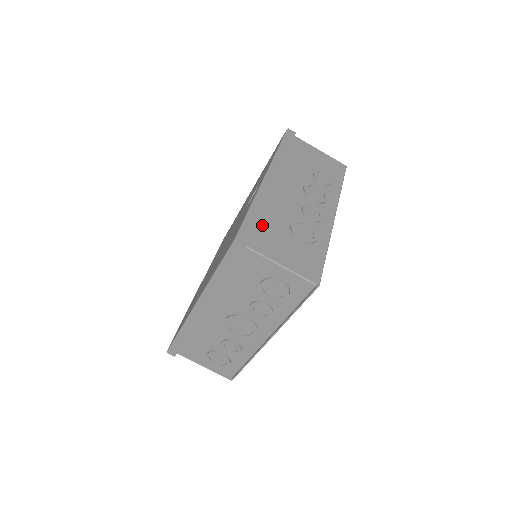
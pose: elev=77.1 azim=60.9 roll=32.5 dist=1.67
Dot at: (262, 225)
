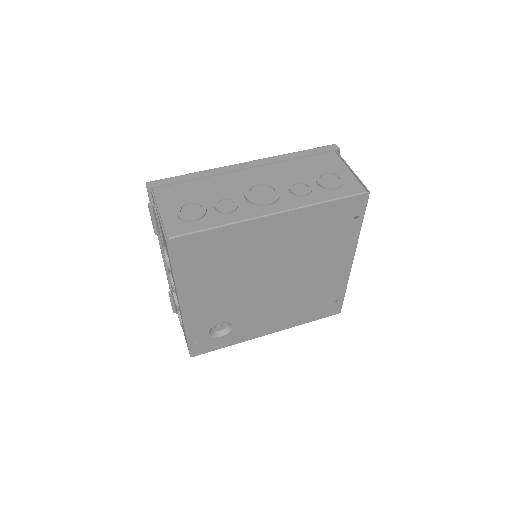
Dot at: occluded
